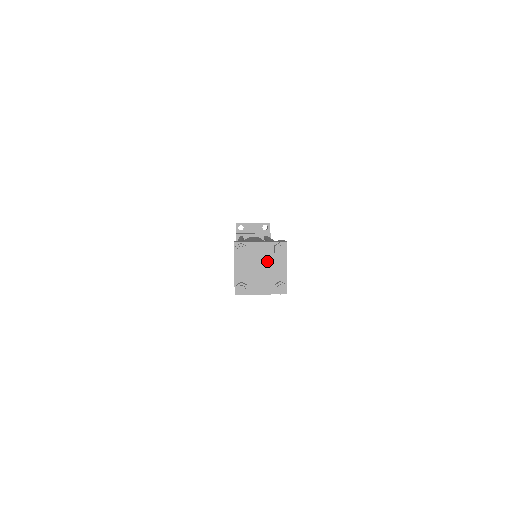
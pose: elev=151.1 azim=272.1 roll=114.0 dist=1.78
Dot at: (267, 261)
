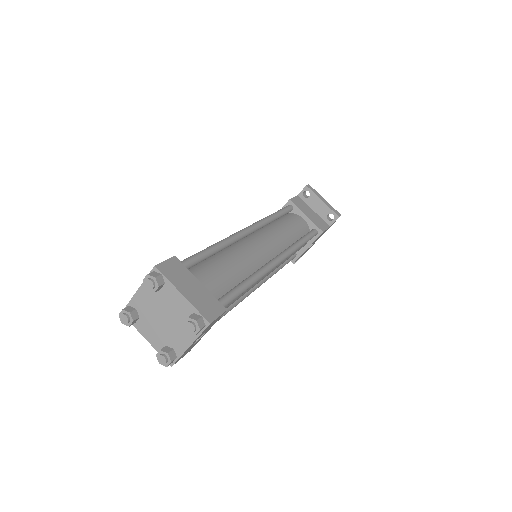
Dot at: (175, 318)
